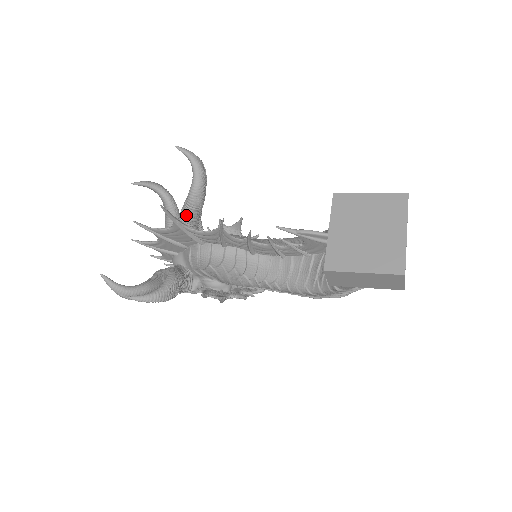
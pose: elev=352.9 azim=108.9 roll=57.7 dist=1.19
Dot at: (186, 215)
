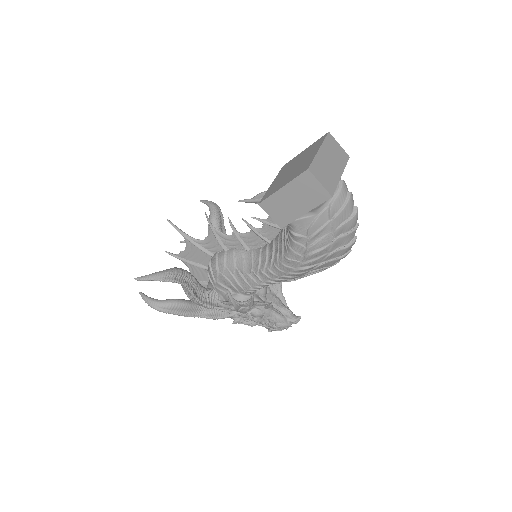
Dot at: occluded
